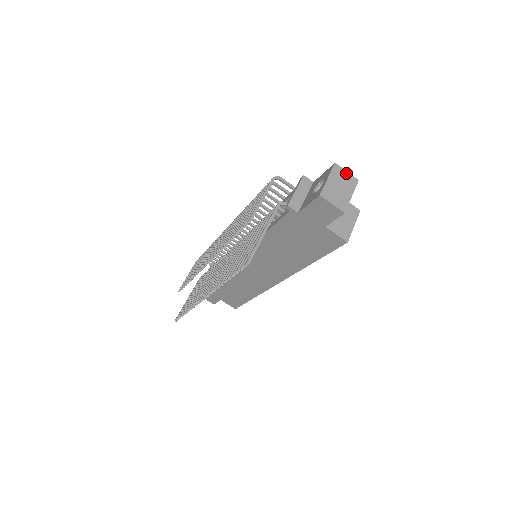
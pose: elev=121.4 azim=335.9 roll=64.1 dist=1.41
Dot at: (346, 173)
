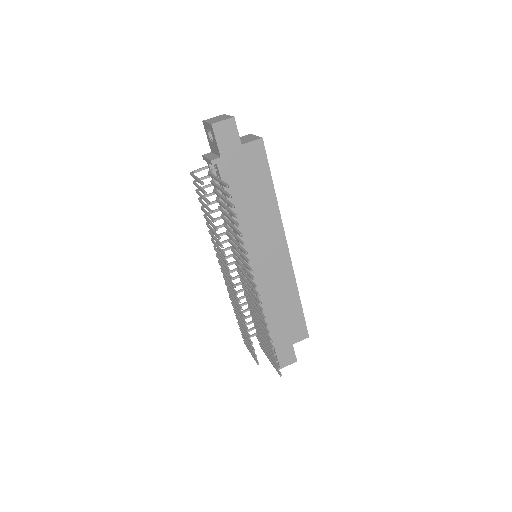
Dot at: (213, 118)
